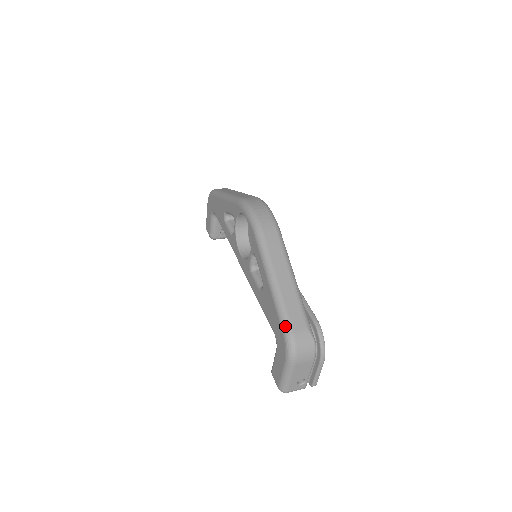
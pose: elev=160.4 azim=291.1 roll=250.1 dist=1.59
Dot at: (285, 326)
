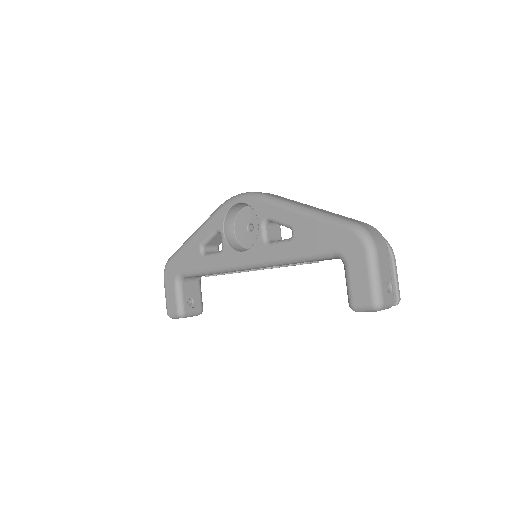
Dot at: (345, 222)
